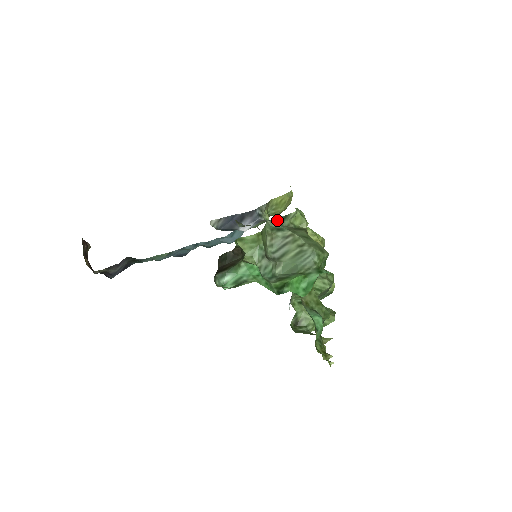
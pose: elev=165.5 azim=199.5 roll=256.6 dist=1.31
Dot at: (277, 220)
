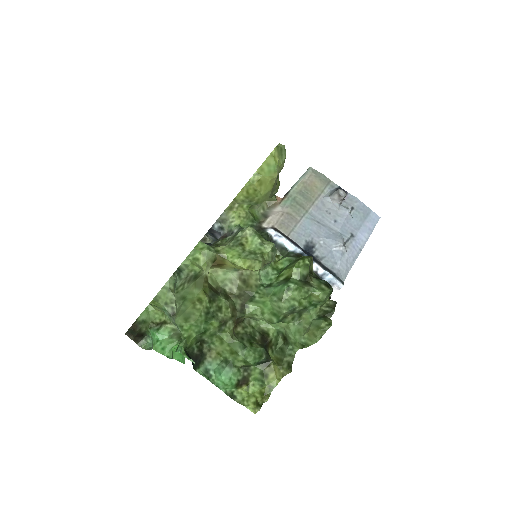
Dot at: (177, 273)
